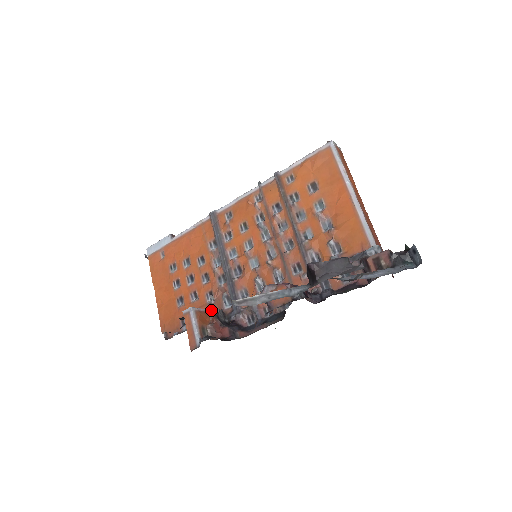
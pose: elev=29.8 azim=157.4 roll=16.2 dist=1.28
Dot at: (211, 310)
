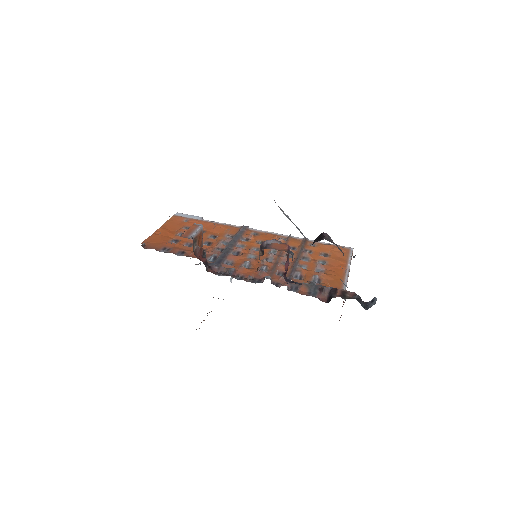
Dot at: occluded
